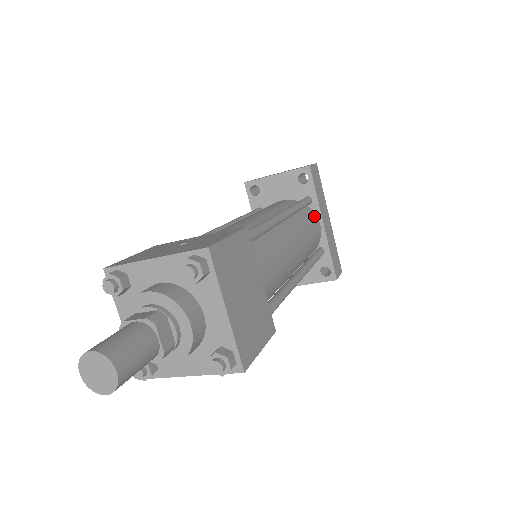
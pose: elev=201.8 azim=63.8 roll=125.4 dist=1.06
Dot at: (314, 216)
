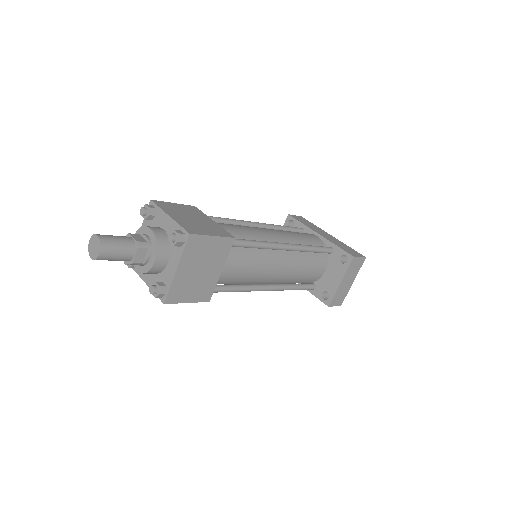
Dot at: occluded
